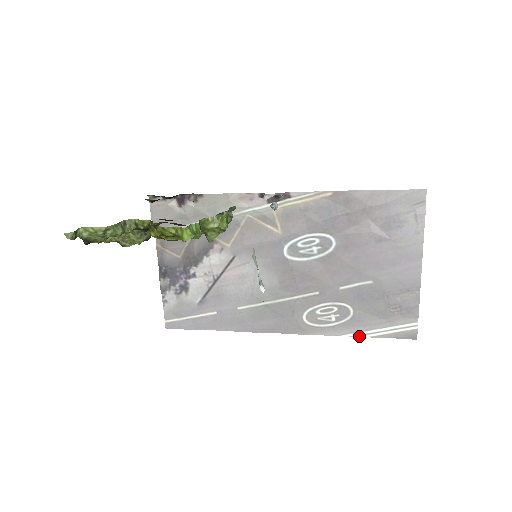
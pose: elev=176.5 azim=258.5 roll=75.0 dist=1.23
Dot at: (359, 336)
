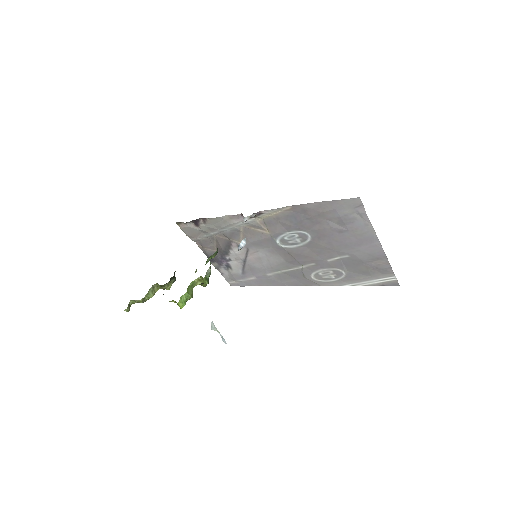
Dot at: (356, 285)
